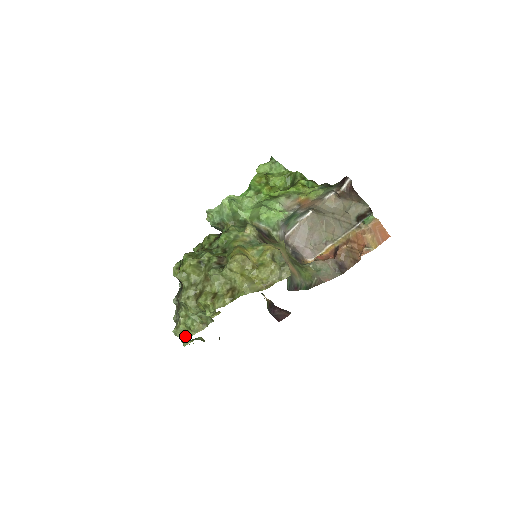
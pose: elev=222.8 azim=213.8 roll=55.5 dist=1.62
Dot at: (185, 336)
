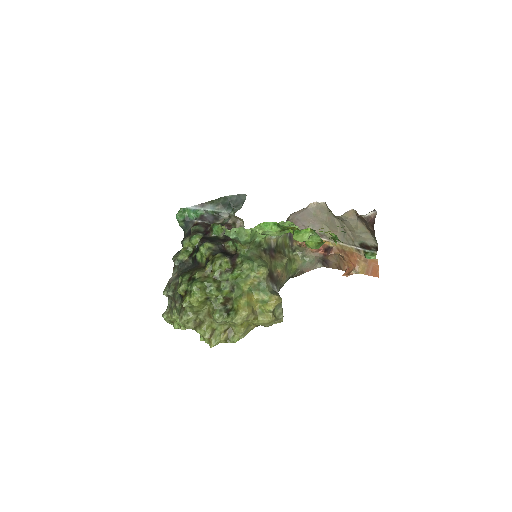
Dot at: (173, 324)
